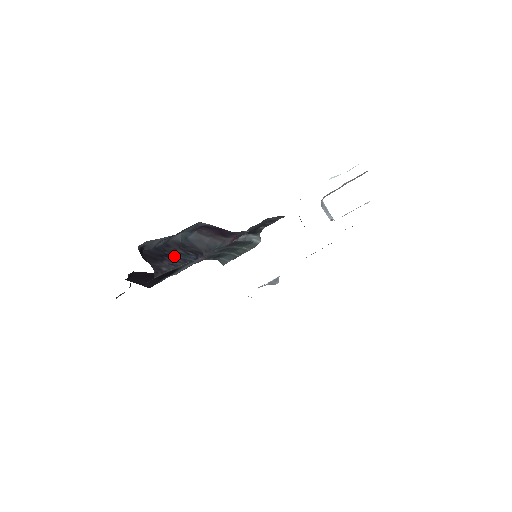
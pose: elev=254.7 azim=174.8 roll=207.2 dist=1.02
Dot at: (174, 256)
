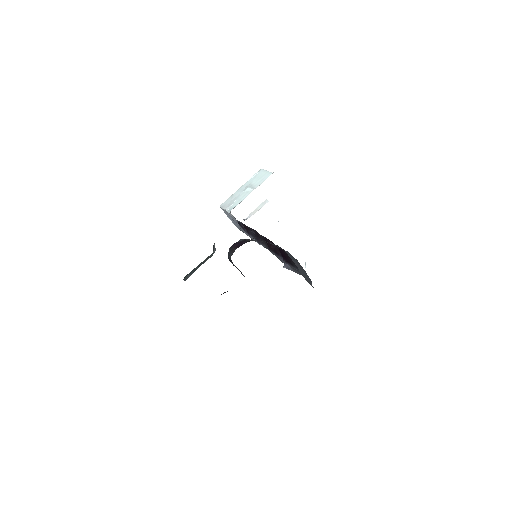
Dot at: occluded
